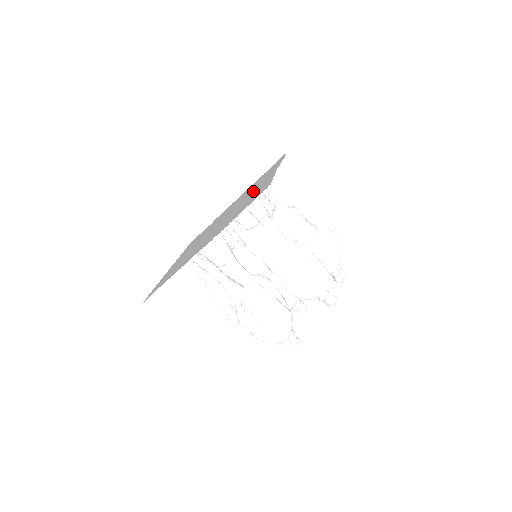
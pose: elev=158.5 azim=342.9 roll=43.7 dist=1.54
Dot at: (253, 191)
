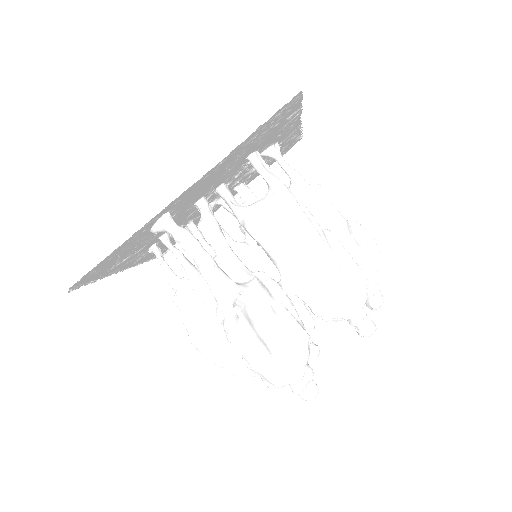
Dot at: (263, 149)
